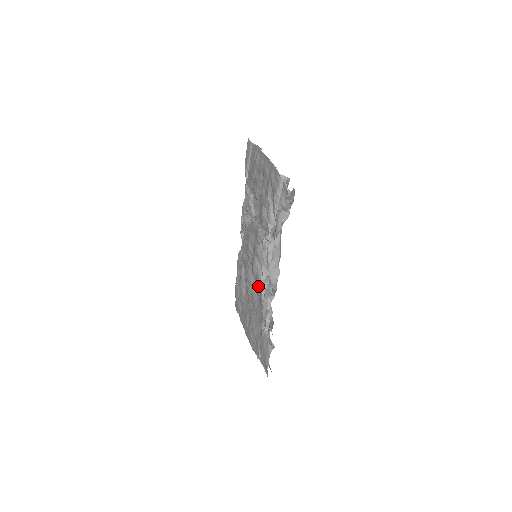
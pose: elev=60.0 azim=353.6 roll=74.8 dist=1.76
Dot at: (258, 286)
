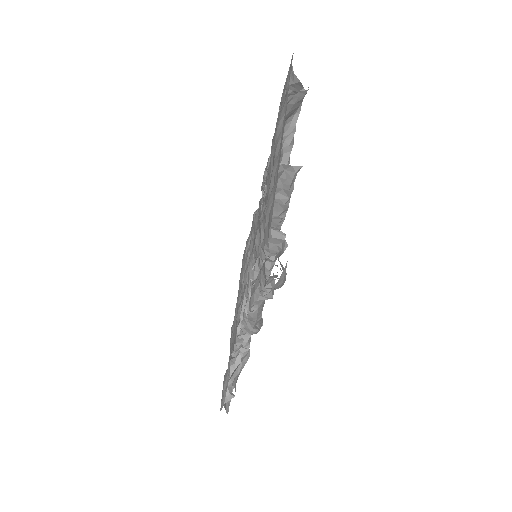
Dot at: occluded
